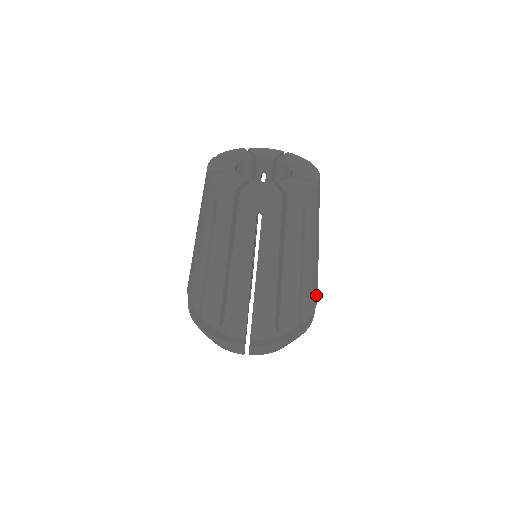
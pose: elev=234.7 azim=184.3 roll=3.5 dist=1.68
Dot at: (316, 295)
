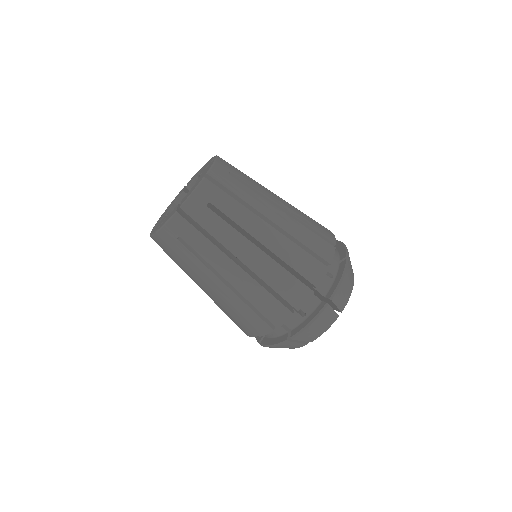
Dot at: (291, 296)
